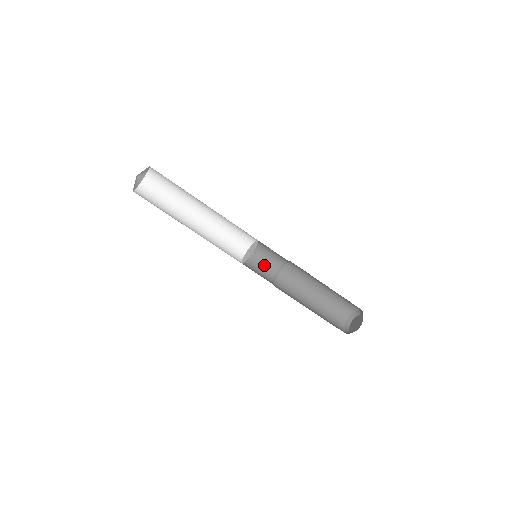
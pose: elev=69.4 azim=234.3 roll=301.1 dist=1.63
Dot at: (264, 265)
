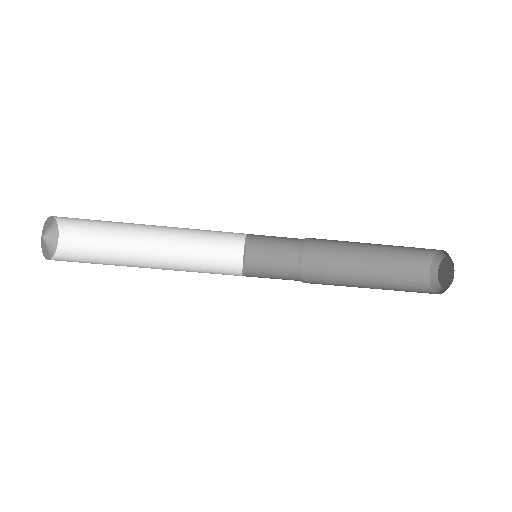
Dot at: (277, 249)
